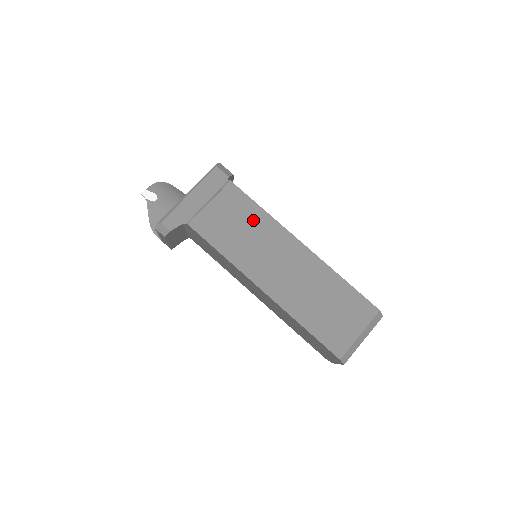
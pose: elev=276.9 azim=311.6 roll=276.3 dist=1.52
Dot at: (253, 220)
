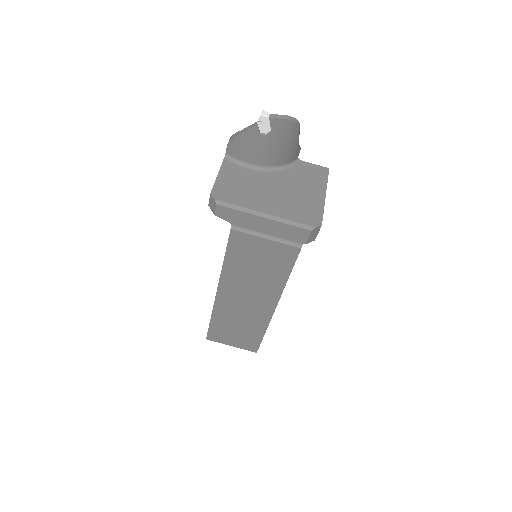
Dot at: (272, 274)
